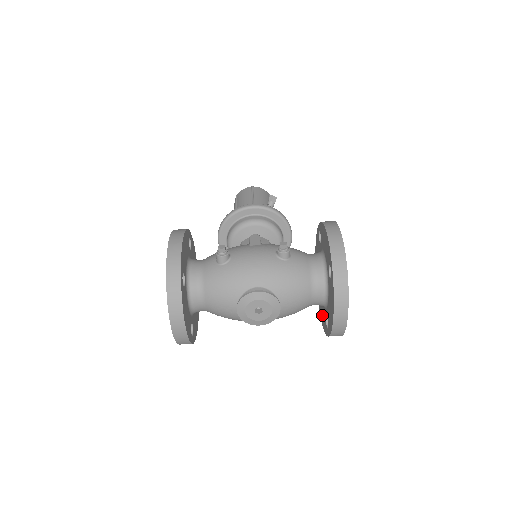
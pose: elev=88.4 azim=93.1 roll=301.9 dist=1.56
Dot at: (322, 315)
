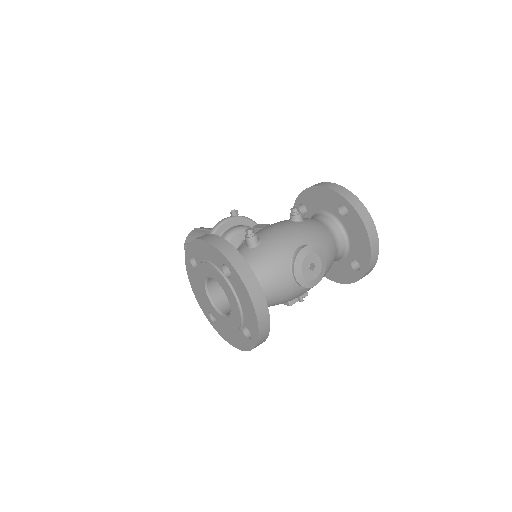
Dot at: (340, 274)
